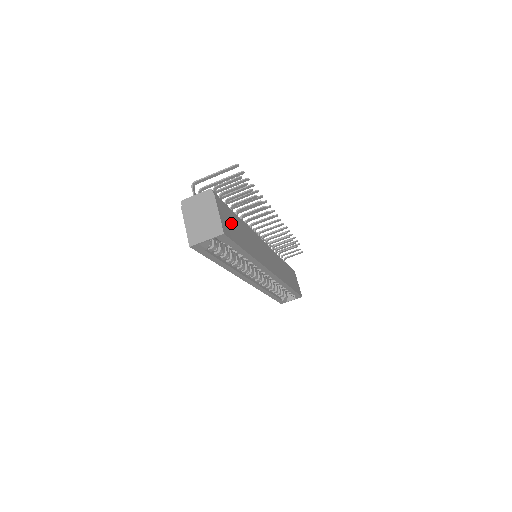
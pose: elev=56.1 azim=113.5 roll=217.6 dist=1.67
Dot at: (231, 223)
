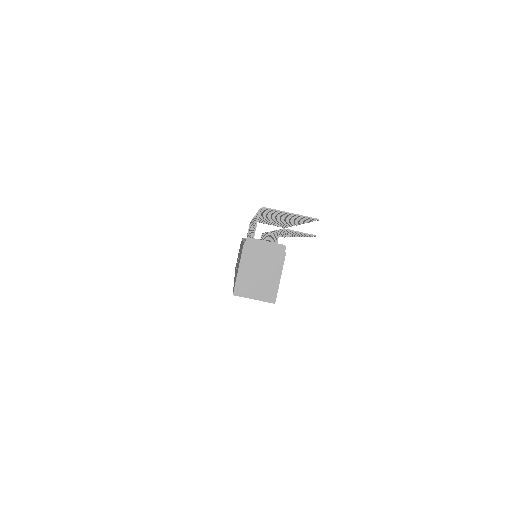
Dot at: occluded
